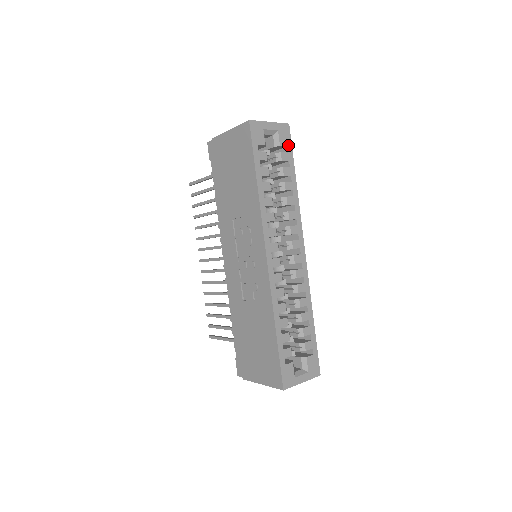
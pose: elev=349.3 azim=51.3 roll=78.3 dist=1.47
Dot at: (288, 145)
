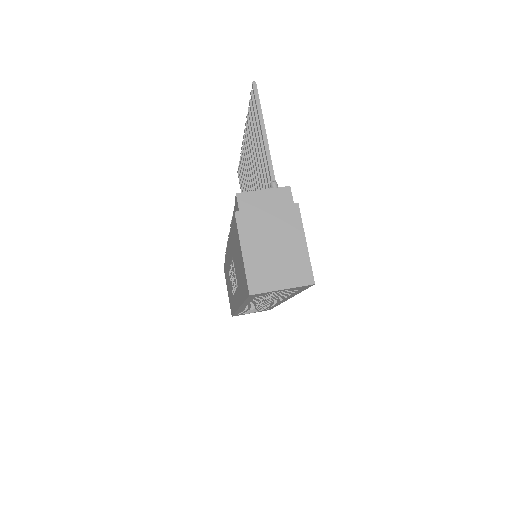
Dot at: (303, 288)
